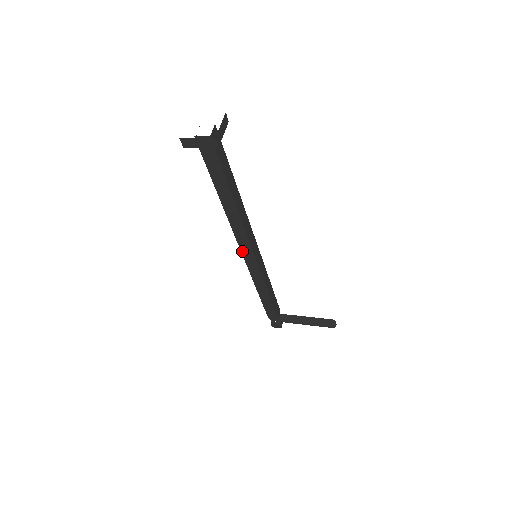
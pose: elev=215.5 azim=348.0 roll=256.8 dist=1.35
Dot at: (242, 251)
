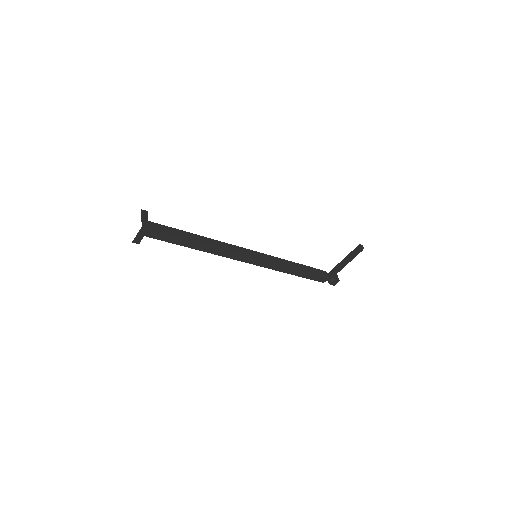
Dot at: (243, 261)
